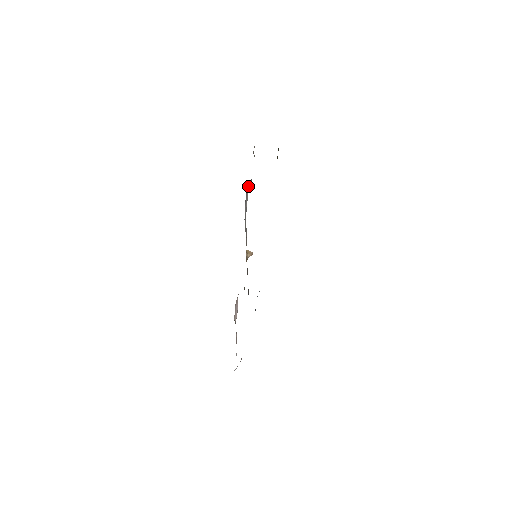
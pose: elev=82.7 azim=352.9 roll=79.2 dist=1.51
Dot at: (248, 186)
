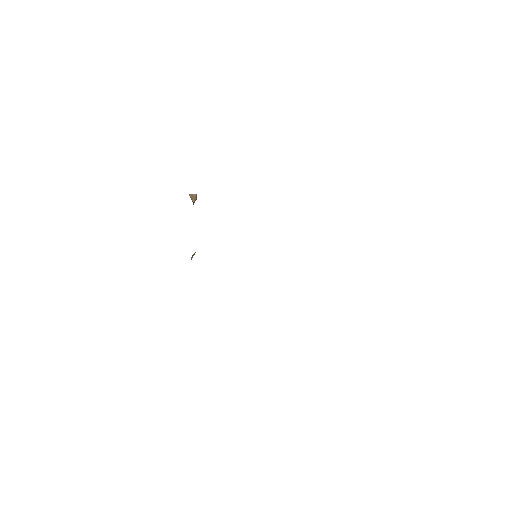
Dot at: occluded
